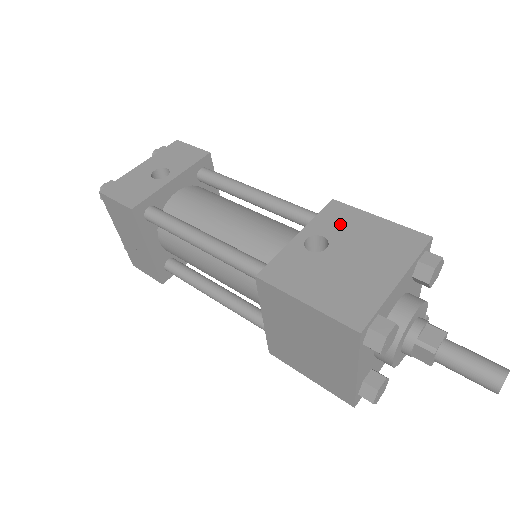
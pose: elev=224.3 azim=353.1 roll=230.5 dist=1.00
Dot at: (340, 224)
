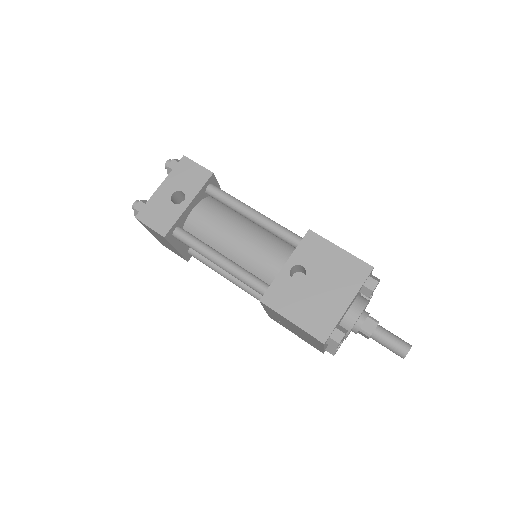
Dot at: (314, 255)
